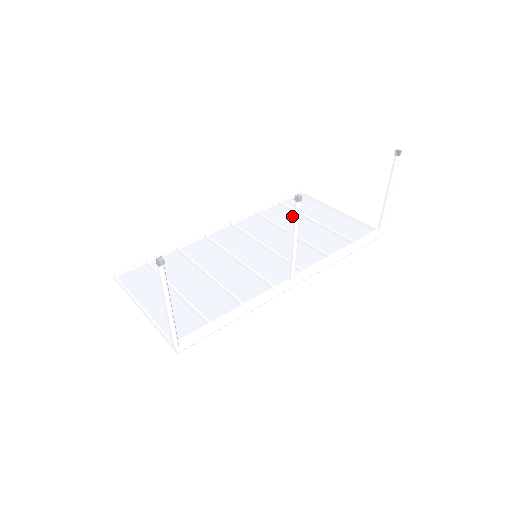
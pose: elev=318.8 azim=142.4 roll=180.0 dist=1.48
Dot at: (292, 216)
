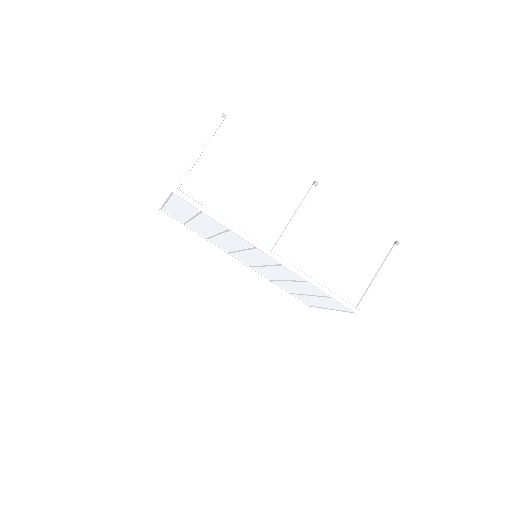
Dot at: occluded
